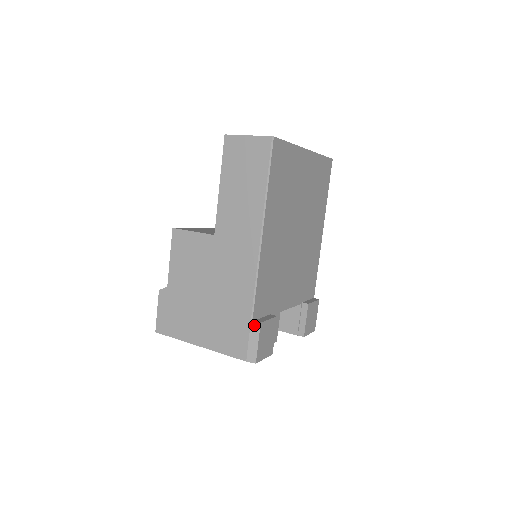
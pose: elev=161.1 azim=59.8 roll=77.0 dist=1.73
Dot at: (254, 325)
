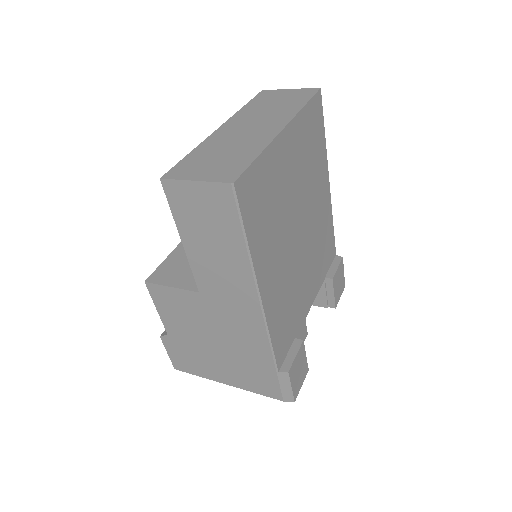
Dot at: (281, 375)
